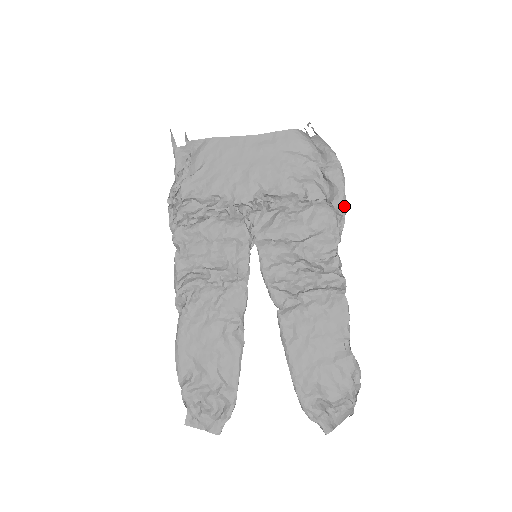
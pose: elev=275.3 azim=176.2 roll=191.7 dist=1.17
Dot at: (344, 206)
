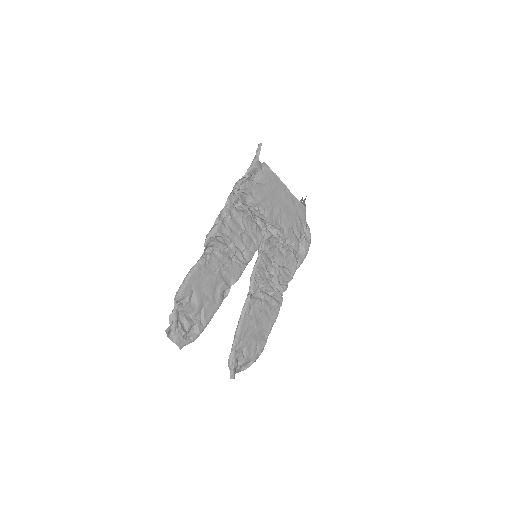
Dot at: occluded
